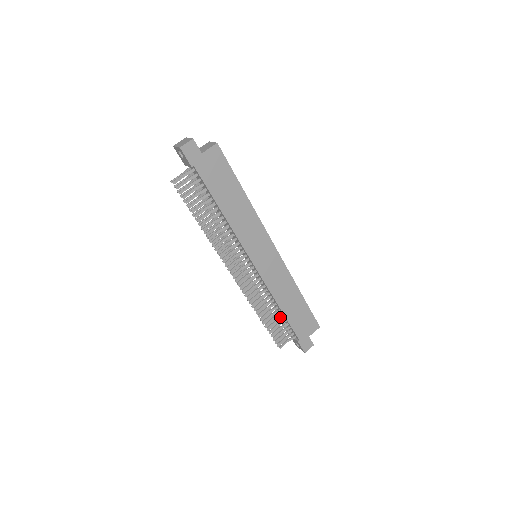
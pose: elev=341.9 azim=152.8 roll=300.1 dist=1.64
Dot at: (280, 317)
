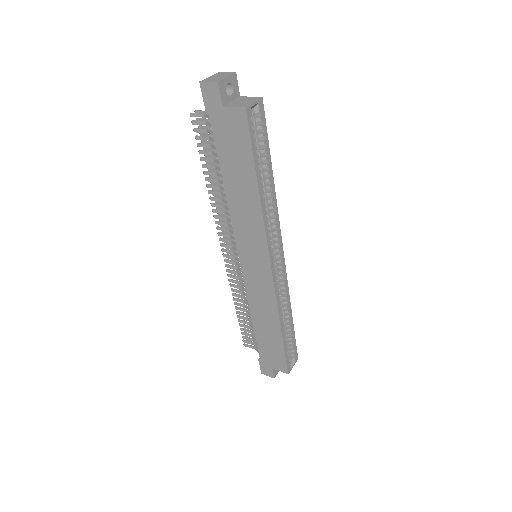
Dot at: occluded
